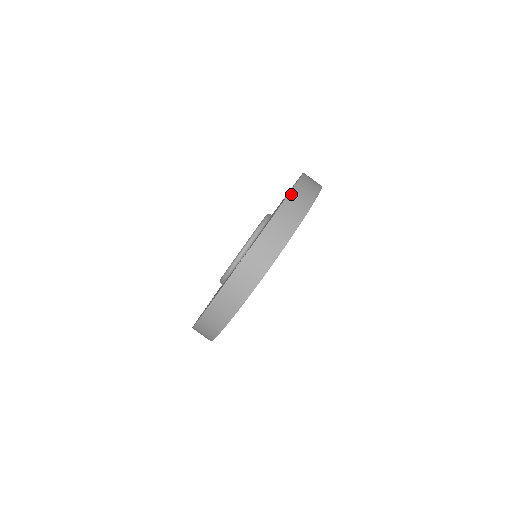
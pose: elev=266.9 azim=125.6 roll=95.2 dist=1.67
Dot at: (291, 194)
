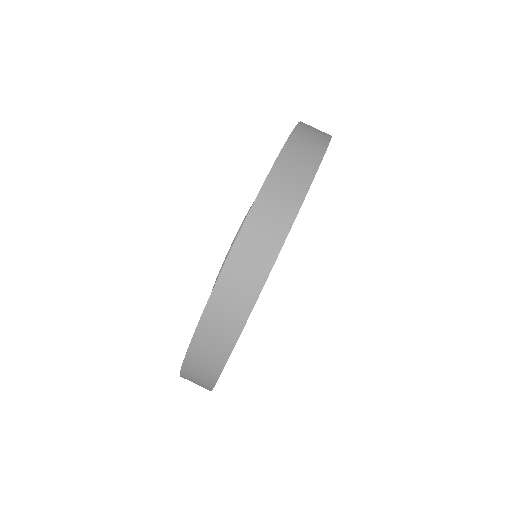
Dot at: (292, 137)
